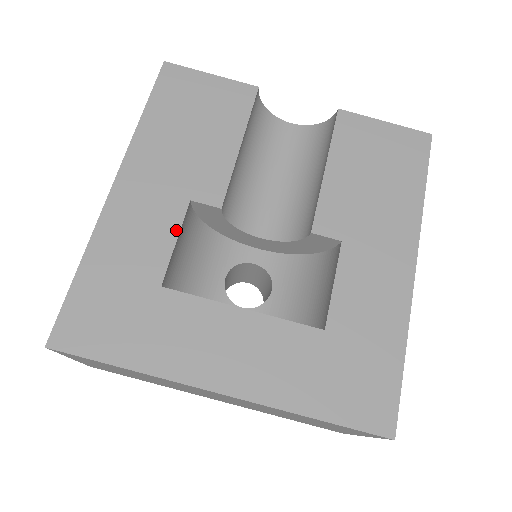
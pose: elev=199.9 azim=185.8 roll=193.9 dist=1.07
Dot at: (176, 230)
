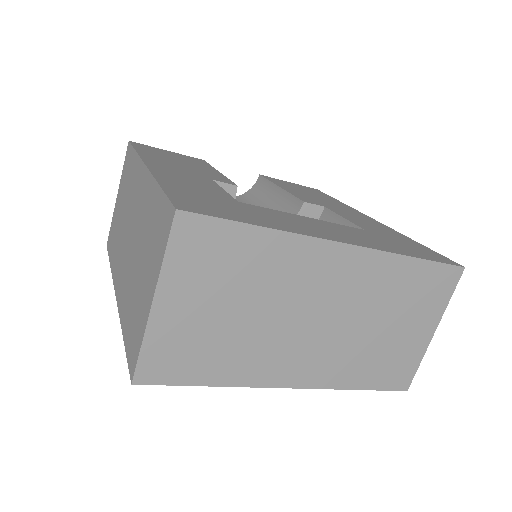
Dot at: (218, 186)
